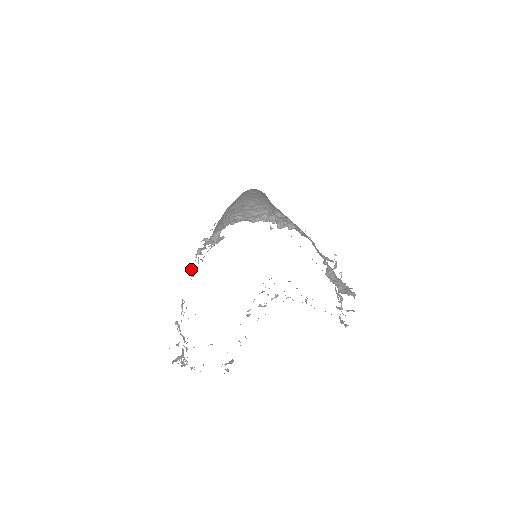
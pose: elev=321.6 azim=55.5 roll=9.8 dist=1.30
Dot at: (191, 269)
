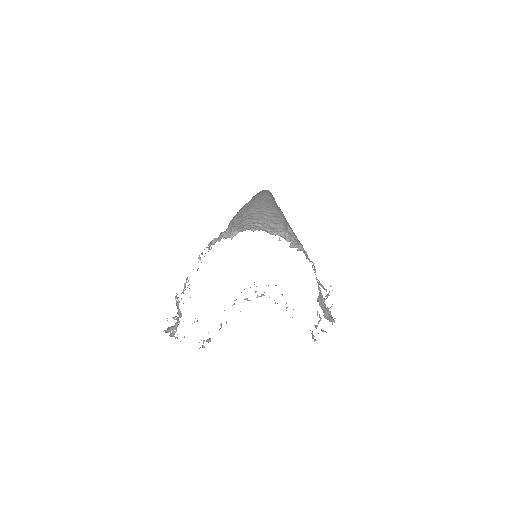
Dot at: (201, 254)
